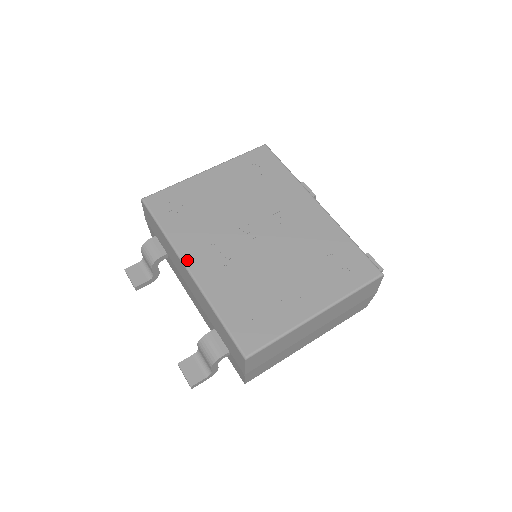
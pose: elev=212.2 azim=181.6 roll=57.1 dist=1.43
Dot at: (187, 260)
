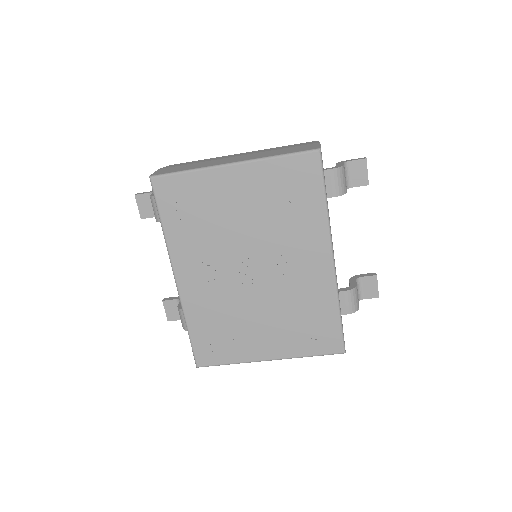
Dot at: (177, 270)
